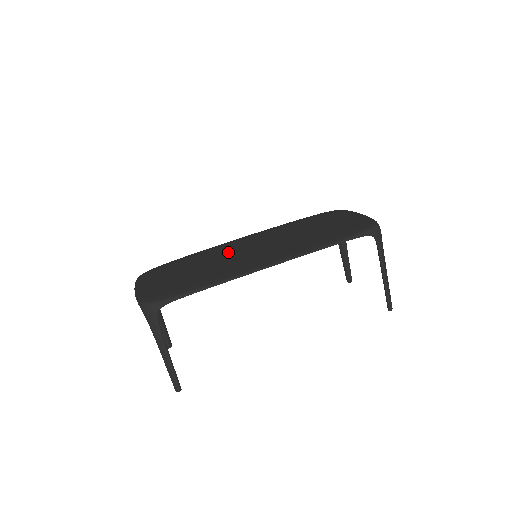
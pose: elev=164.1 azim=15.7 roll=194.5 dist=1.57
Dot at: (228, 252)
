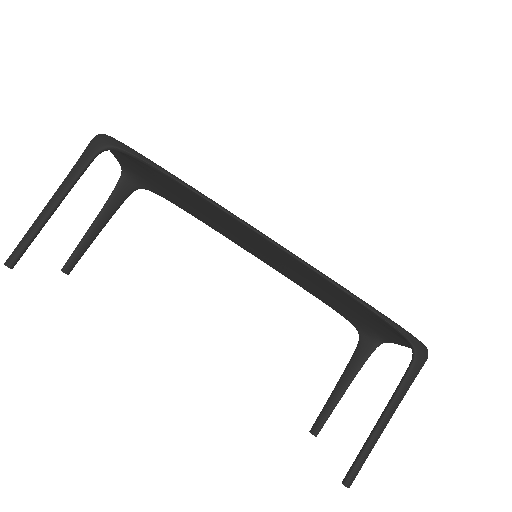
Dot at: occluded
